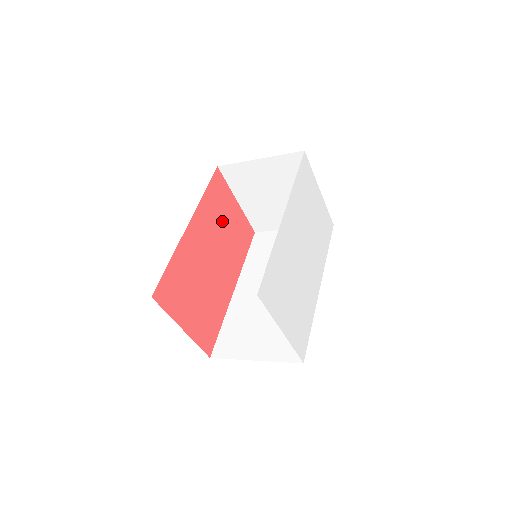
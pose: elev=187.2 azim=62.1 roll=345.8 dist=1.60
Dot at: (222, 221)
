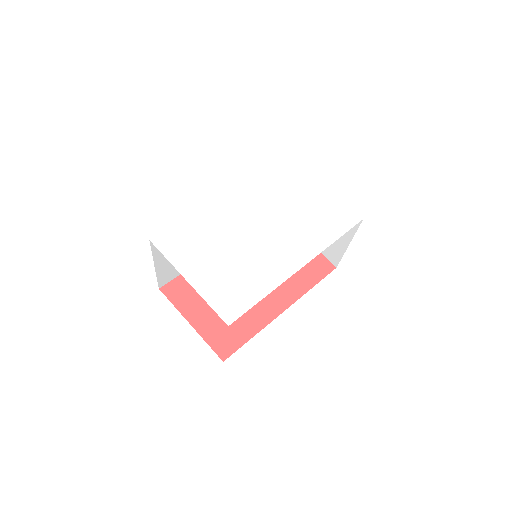
Dot at: occluded
